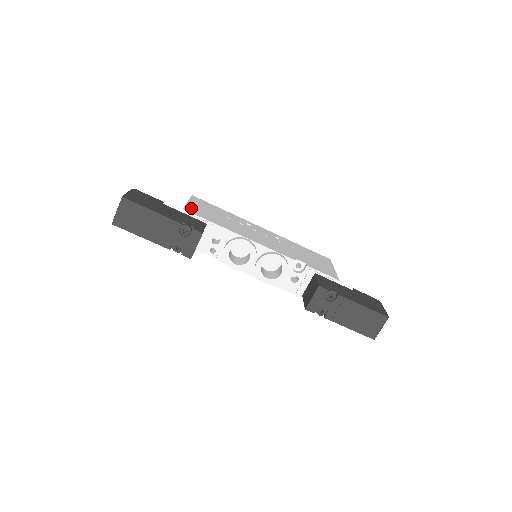
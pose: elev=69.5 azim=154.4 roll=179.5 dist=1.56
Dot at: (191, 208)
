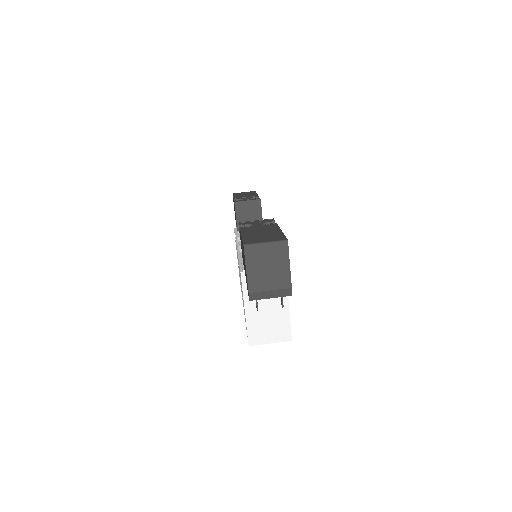
Dot at: occluded
